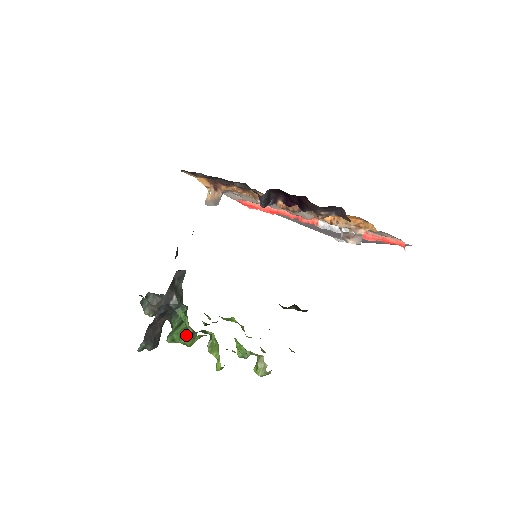
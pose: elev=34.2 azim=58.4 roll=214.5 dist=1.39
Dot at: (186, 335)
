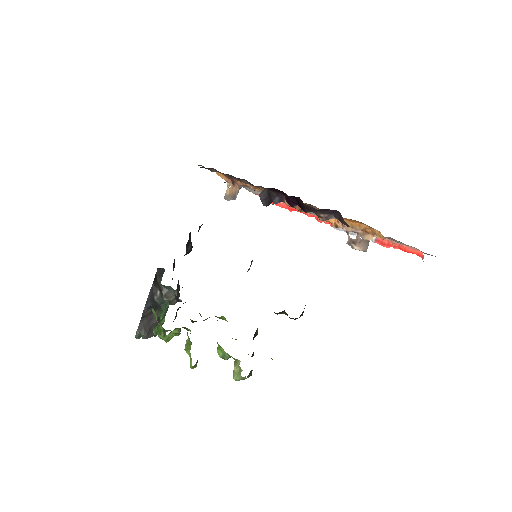
Dot at: (160, 331)
